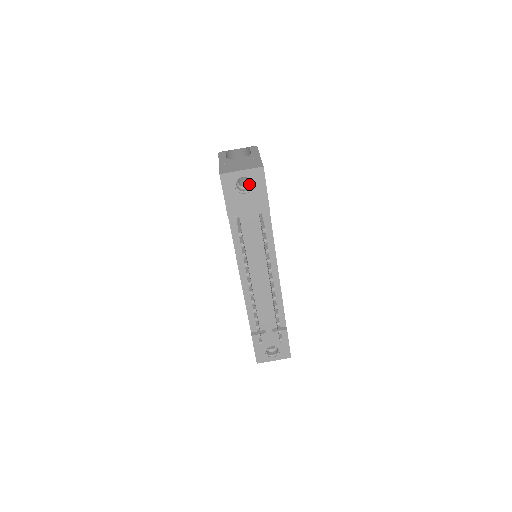
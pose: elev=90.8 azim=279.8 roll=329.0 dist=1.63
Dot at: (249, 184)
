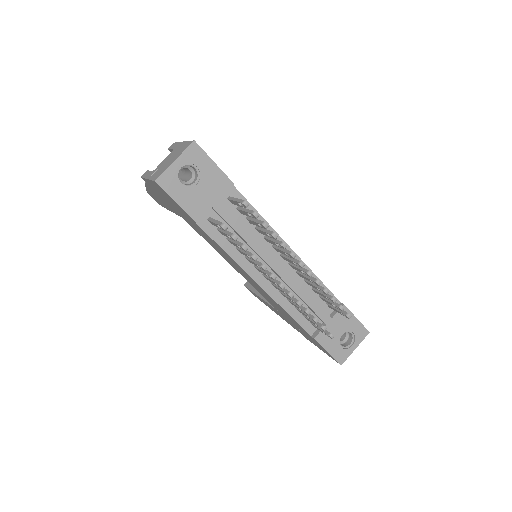
Dot at: (193, 173)
